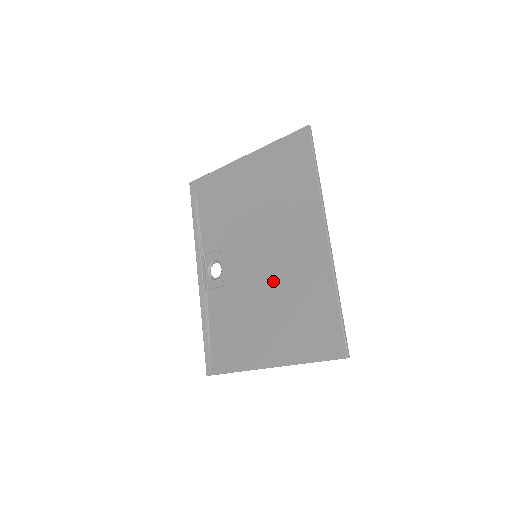
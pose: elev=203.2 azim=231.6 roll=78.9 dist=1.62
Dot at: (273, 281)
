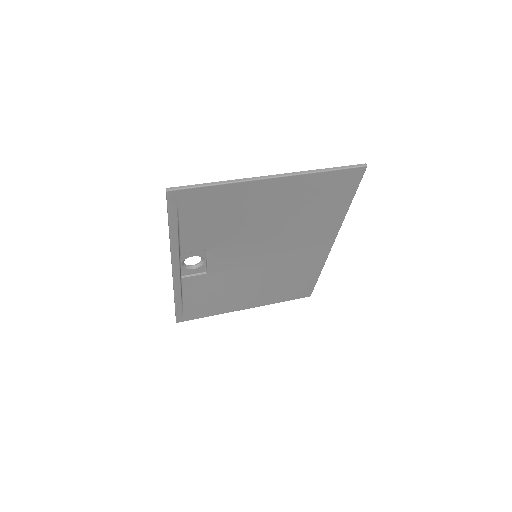
Dot at: (268, 270)
